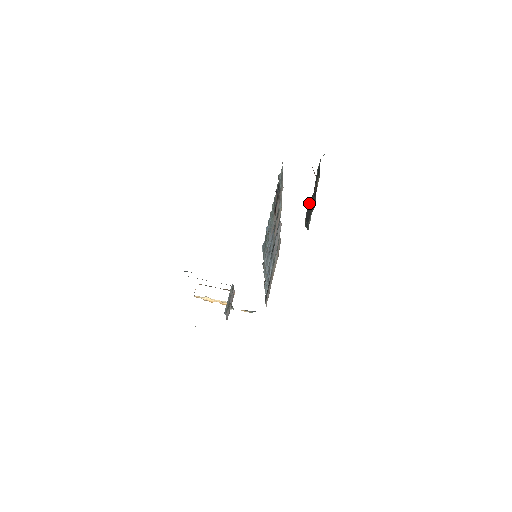
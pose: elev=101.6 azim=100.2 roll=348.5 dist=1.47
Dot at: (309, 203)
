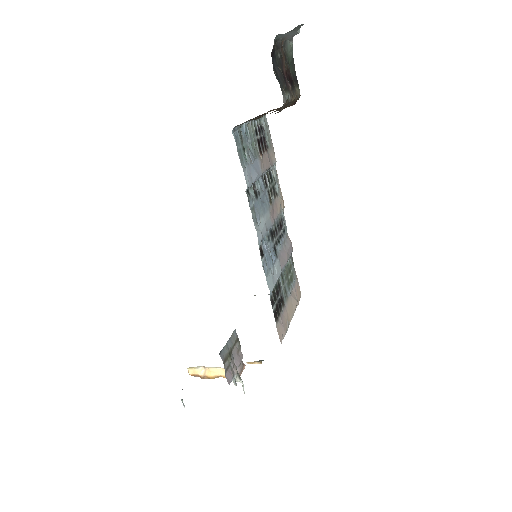
Dot at: (275, 55)
